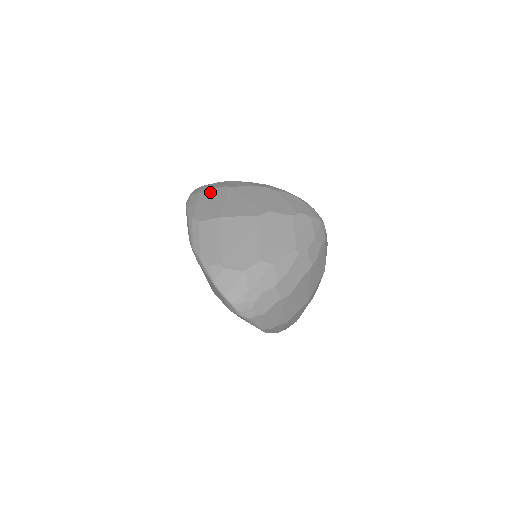
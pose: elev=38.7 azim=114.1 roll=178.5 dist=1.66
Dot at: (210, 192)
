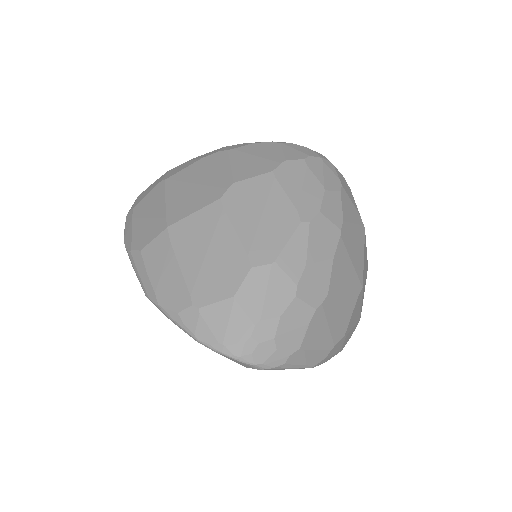
Dot at: (145, 200)
